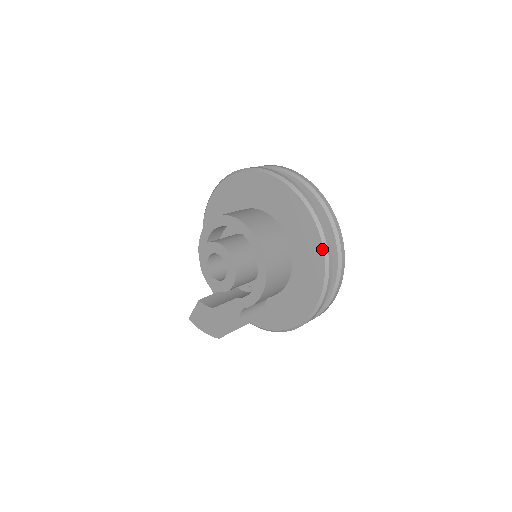
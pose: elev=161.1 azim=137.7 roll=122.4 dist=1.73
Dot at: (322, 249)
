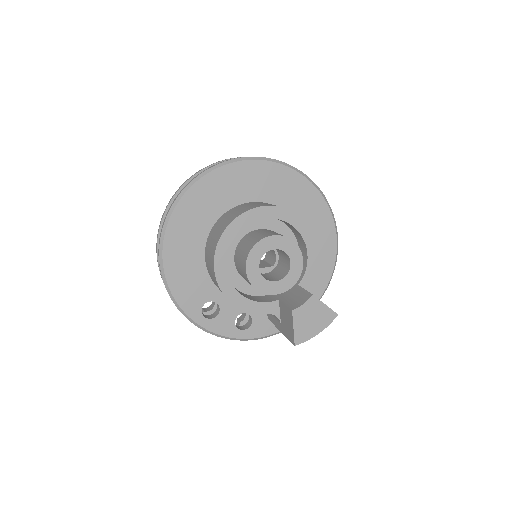
Dot at: (306, 179)
